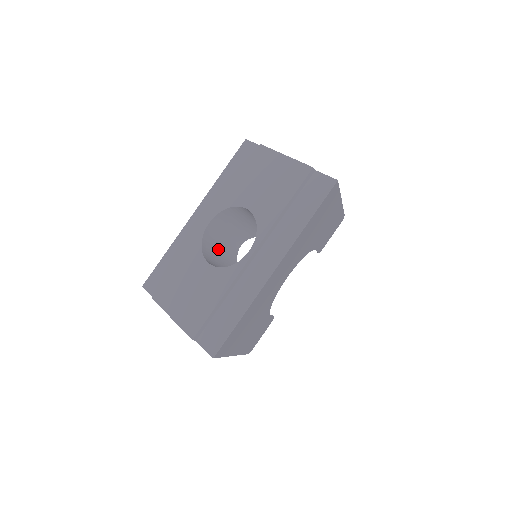
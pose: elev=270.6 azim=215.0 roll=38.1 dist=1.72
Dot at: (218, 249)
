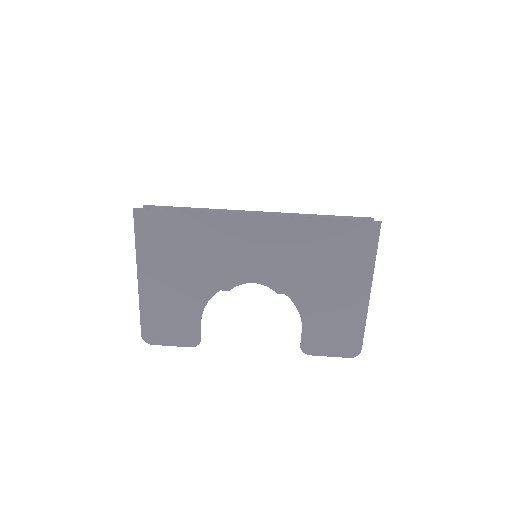
Dot at: occluded
